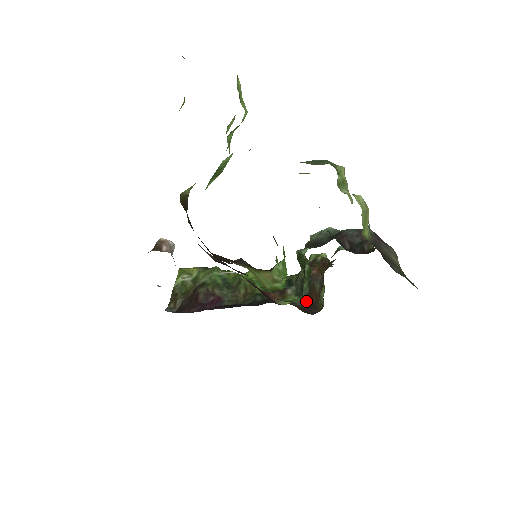
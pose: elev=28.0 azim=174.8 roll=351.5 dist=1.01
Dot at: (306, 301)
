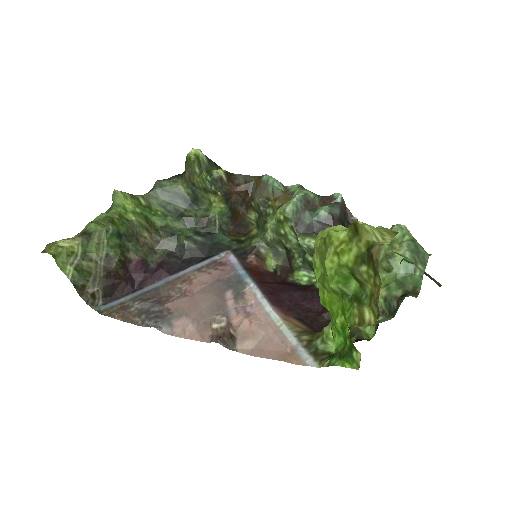
Dot at: (231, 223)
